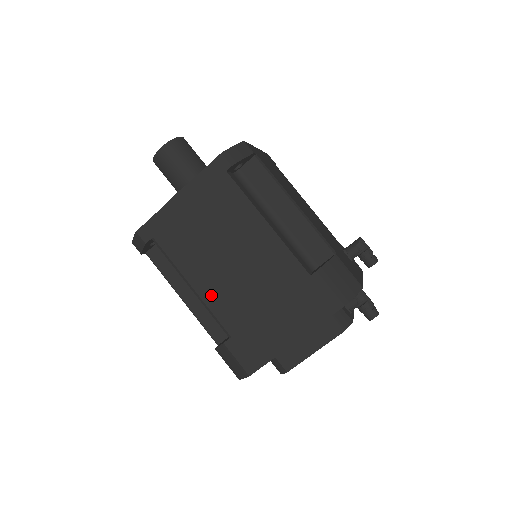
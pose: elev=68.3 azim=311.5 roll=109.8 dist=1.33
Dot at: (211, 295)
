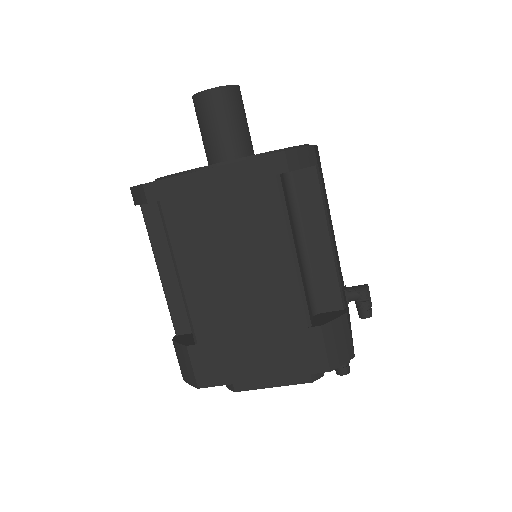
Dot at: (197, 294)
